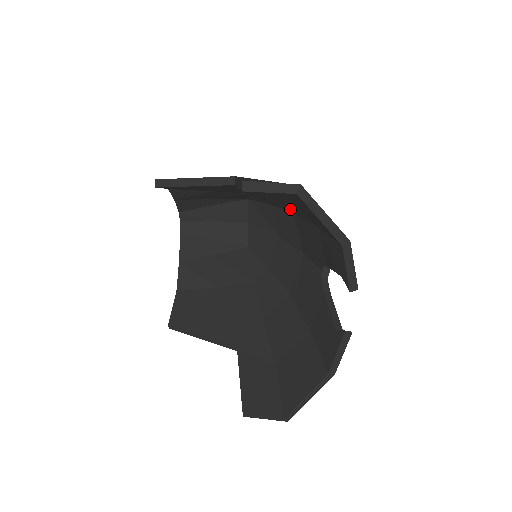
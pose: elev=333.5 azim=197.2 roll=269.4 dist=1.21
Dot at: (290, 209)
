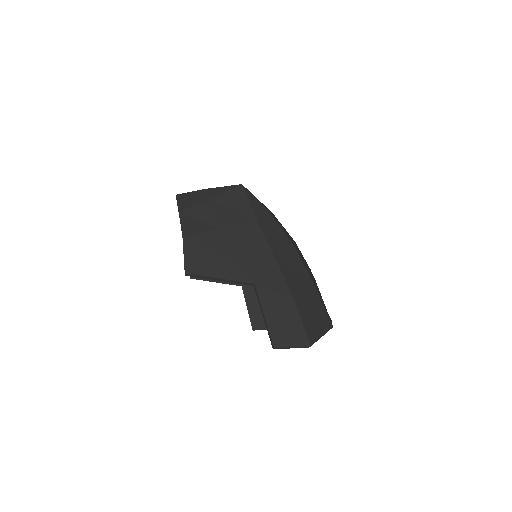
Dot at: occluded
